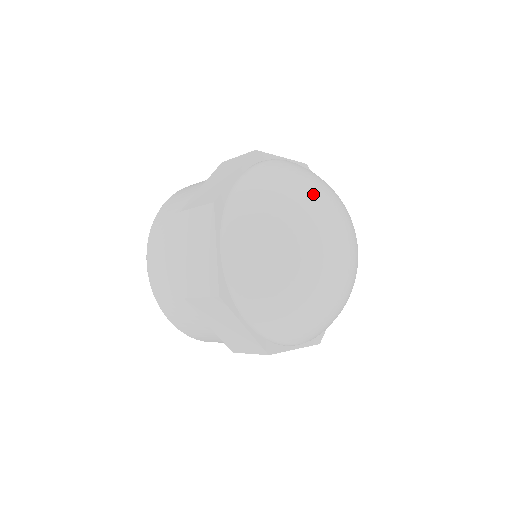
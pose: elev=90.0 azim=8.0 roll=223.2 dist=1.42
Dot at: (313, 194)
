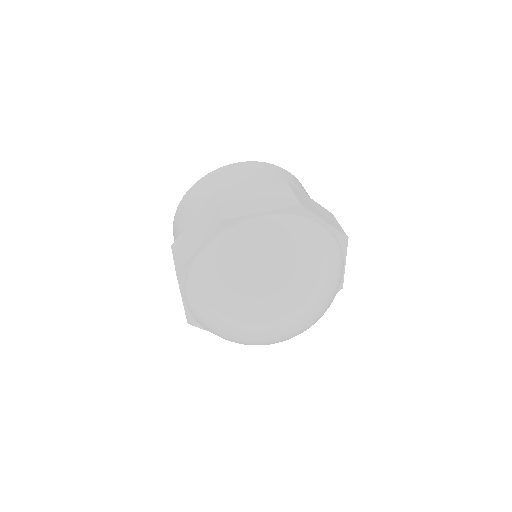
Dot at: (234, 309)
